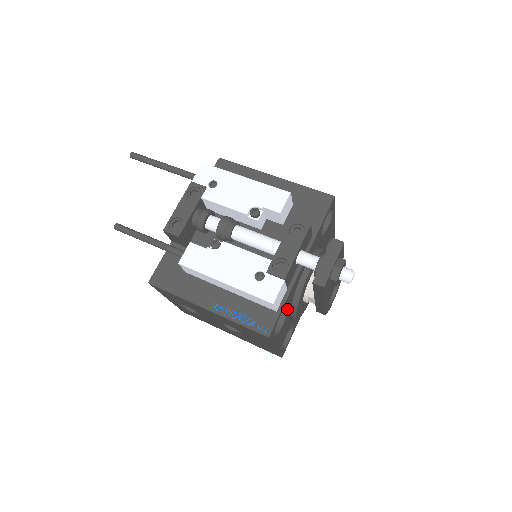
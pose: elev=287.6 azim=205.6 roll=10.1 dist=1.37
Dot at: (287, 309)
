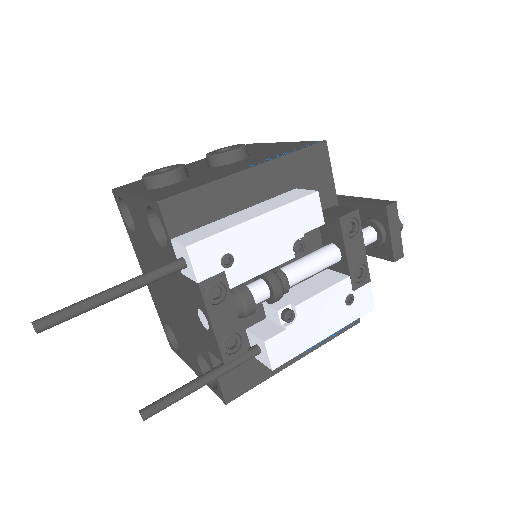
Dot at: occluded
